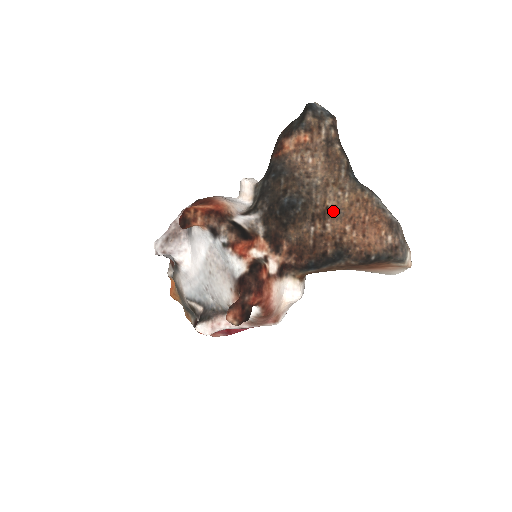
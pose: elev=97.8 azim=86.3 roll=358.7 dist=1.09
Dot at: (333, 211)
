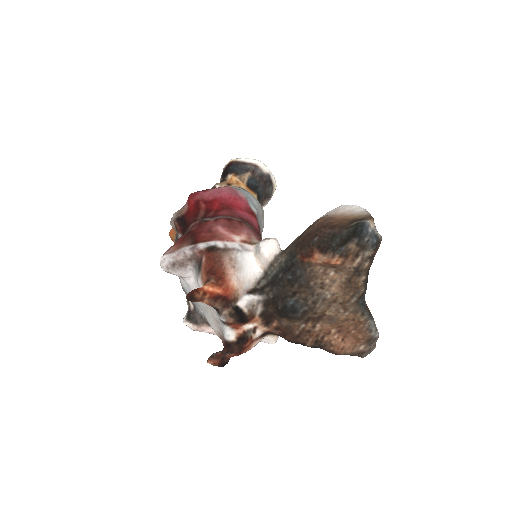
Dot at: (328, 318)
